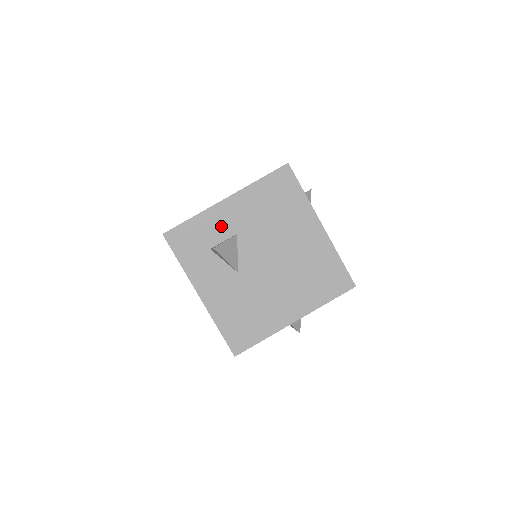
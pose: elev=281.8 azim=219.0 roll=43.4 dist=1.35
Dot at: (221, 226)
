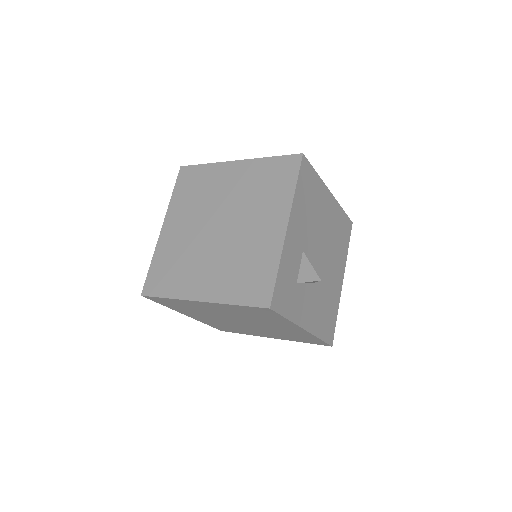
Dot at: (294, 255)
